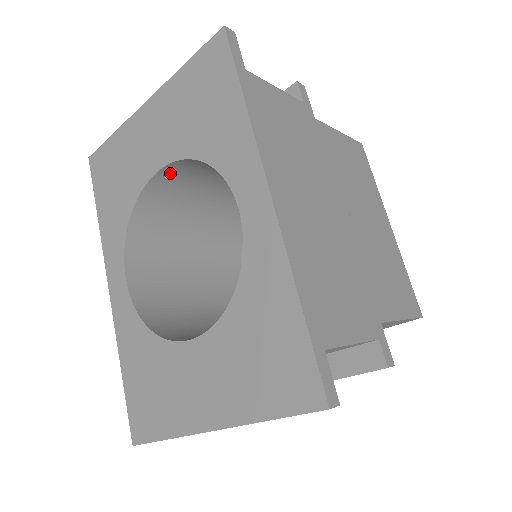
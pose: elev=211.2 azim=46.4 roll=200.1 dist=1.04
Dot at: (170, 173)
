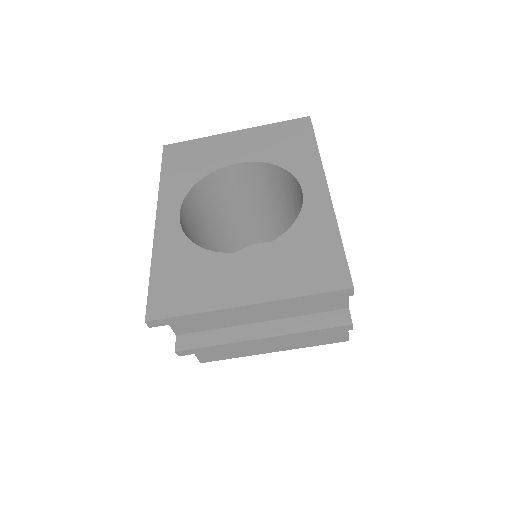
Dot at: (239, 171)
